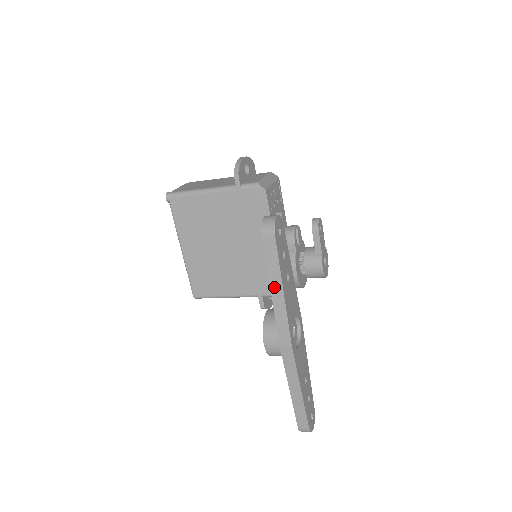
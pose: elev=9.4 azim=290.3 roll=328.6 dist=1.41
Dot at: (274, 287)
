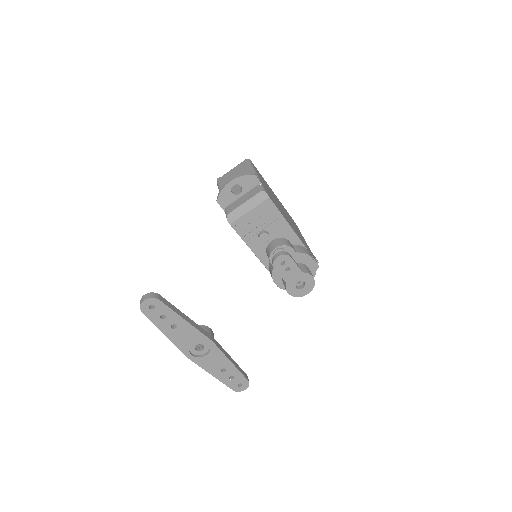
Dot at: occluded
